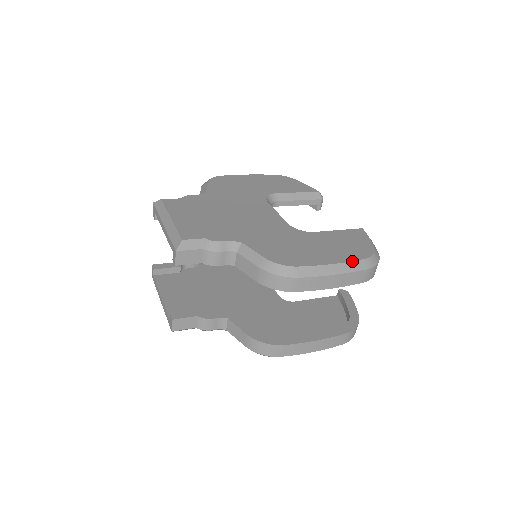
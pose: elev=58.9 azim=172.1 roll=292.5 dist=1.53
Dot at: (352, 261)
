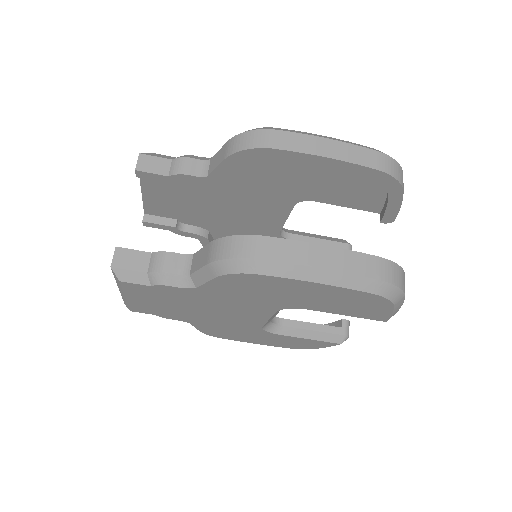
Dot at: (354, 143)
